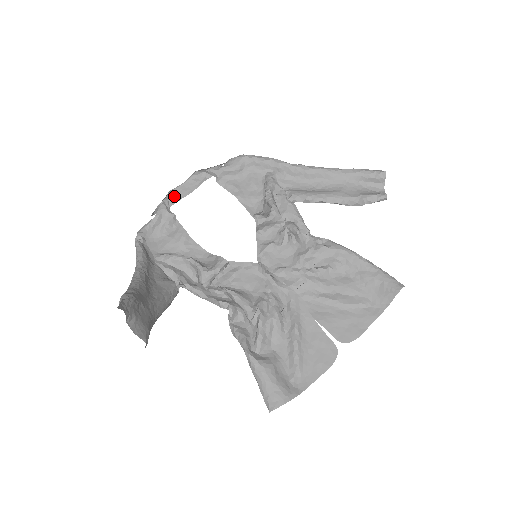
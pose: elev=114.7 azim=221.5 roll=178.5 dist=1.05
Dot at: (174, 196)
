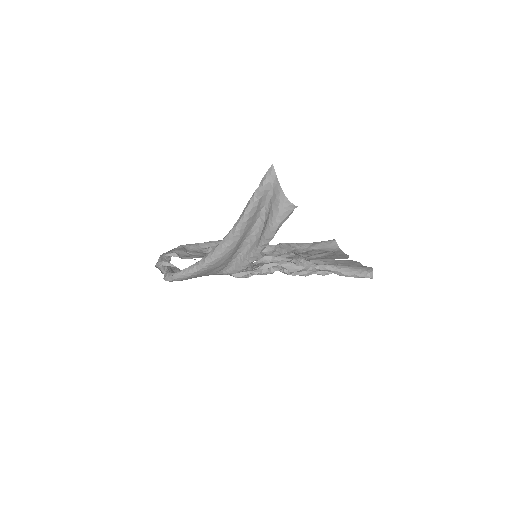
Dot at: occluded
